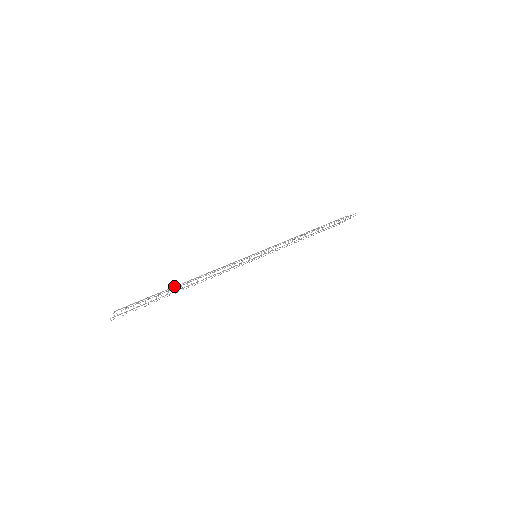
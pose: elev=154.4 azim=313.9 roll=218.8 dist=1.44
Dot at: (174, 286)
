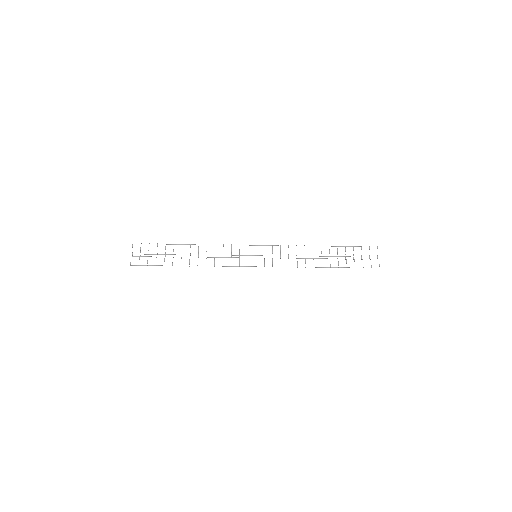
Dot at: occluded
